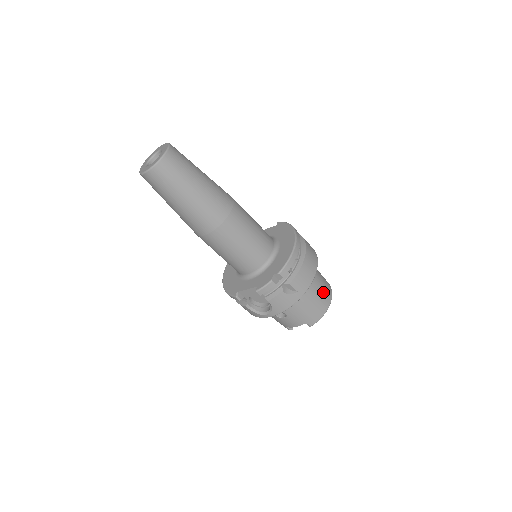
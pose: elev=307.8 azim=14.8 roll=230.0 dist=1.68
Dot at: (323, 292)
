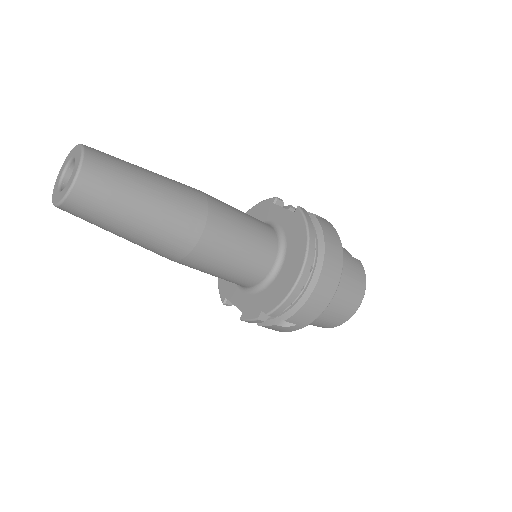
Dot at: (346, 304)
